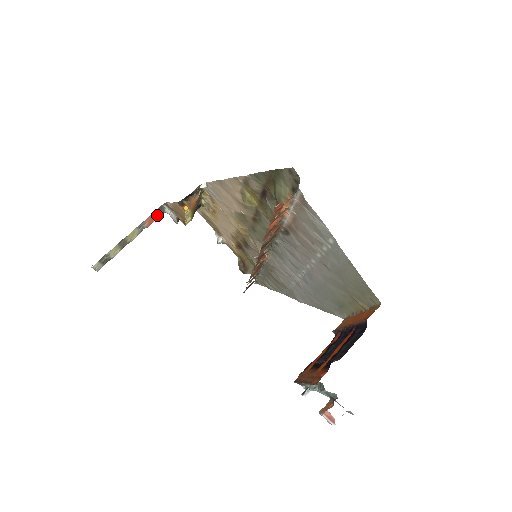
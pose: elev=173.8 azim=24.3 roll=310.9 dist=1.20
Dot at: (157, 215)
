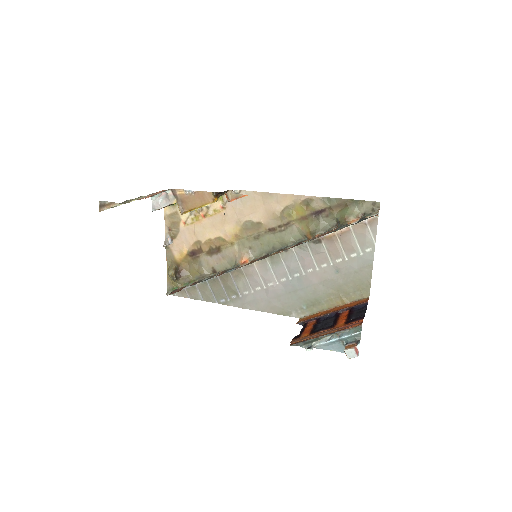
Dot at: occluded
